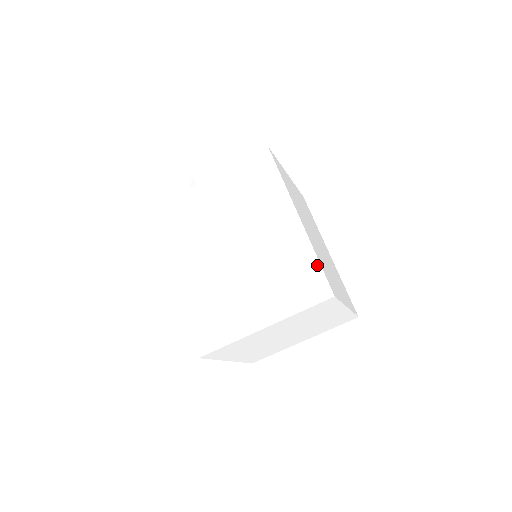
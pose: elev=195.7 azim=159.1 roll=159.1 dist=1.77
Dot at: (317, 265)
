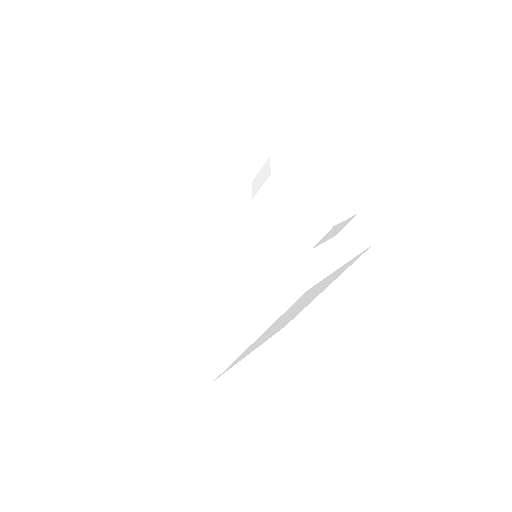
Dot at: (226, 365)
